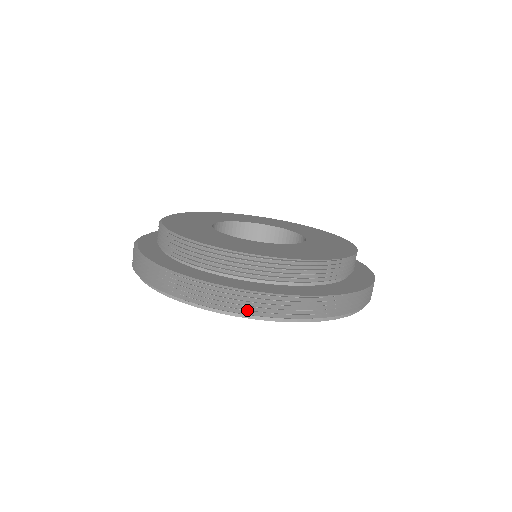
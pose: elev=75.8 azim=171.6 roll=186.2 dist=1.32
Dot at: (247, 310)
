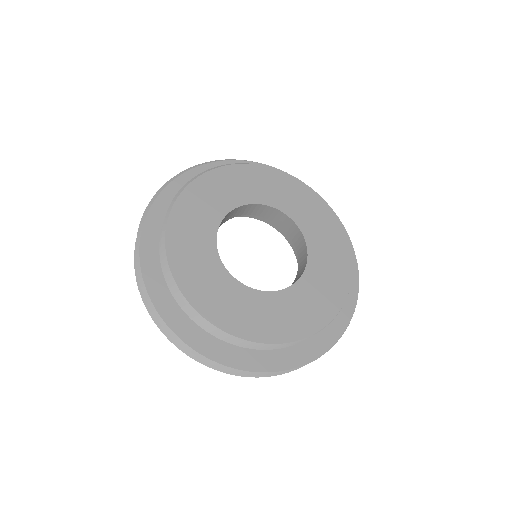
Dot at: occluded
